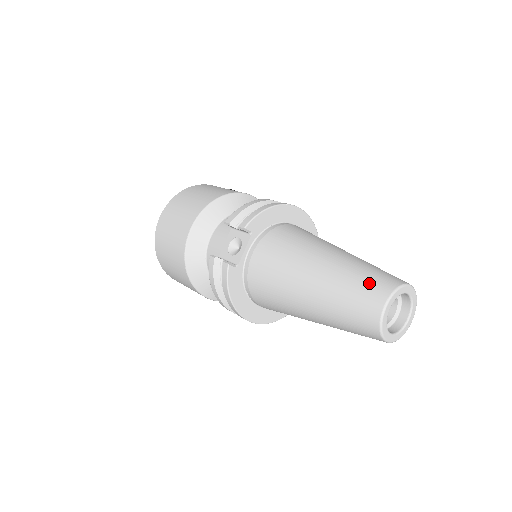
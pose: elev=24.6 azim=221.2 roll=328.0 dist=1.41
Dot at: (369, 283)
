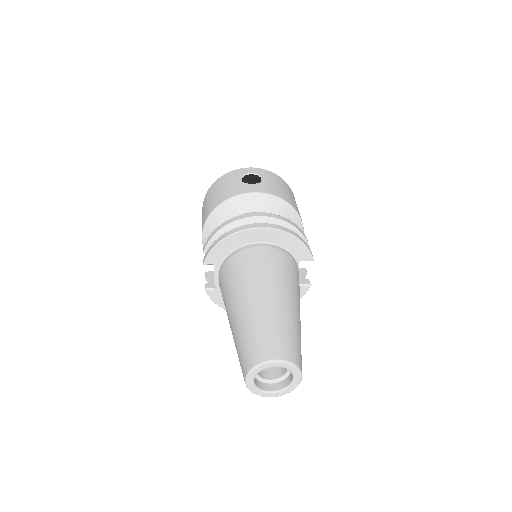
Dot at: (243, 353)
